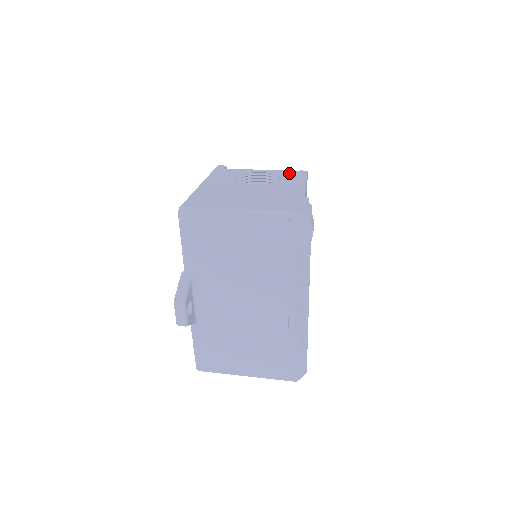
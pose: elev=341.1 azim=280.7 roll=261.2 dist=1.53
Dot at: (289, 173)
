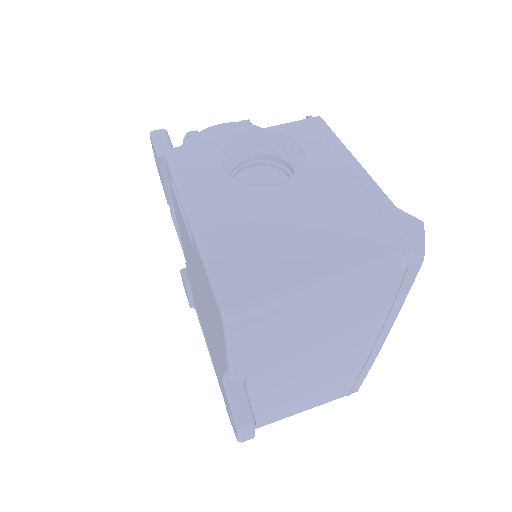
Dot at: (301, 132)
